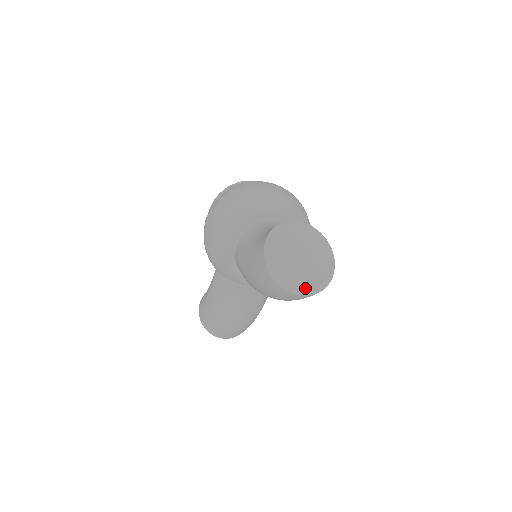
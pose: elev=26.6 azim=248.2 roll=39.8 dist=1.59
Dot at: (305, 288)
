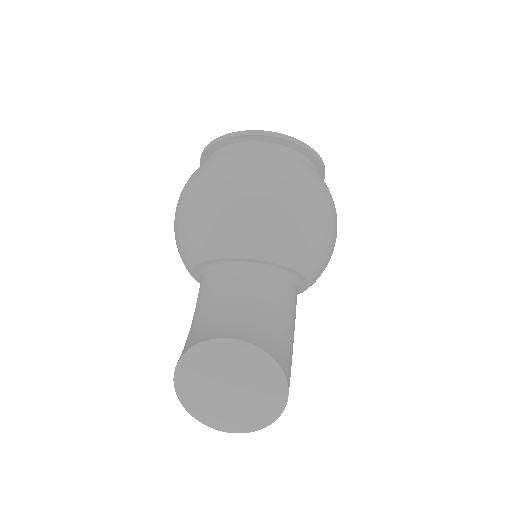
Dot at: (238, 425)
